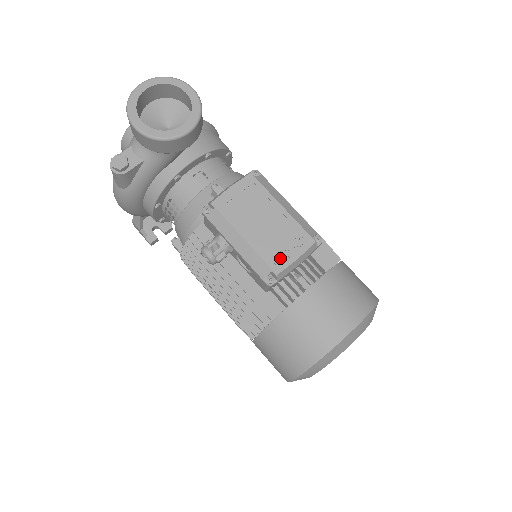
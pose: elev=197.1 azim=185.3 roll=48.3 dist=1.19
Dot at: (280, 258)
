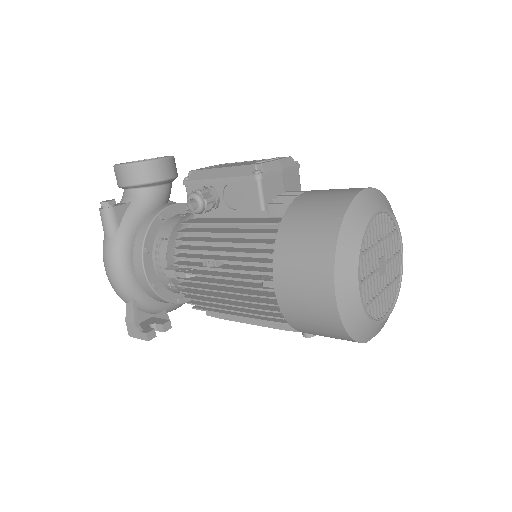
Dot at: (261, 161)
